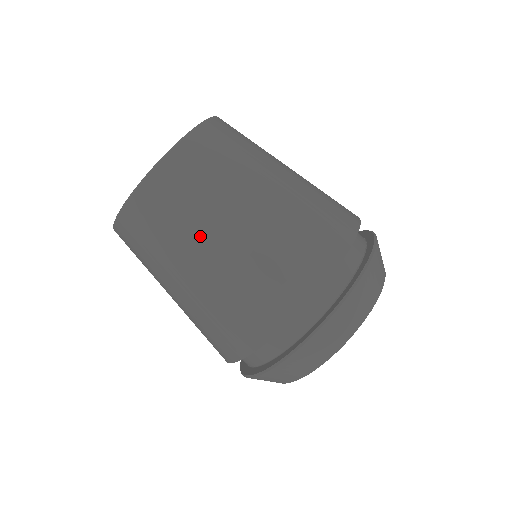
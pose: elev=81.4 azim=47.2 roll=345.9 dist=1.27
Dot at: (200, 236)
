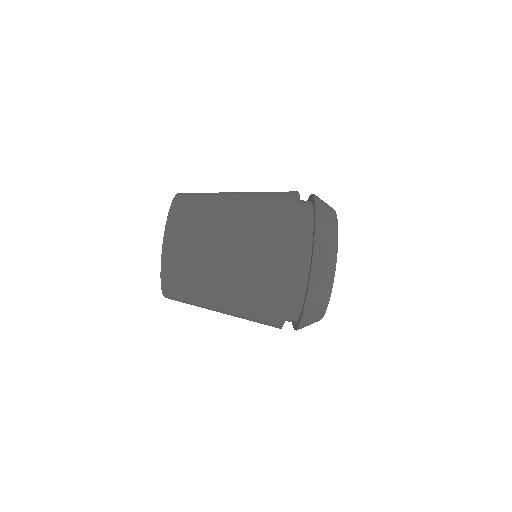
Dot at: (214, 250)
